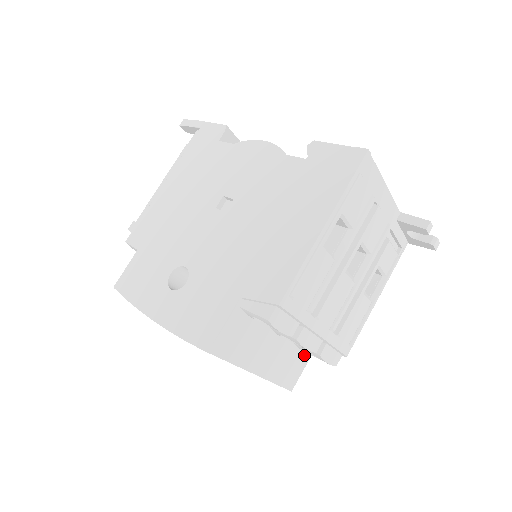
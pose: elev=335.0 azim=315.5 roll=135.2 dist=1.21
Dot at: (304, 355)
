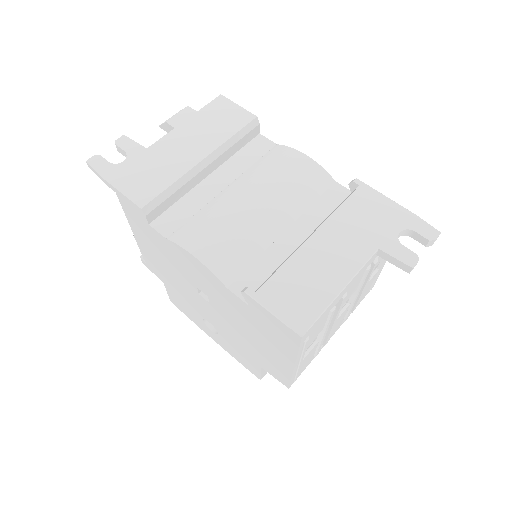
Dot at: occluded
